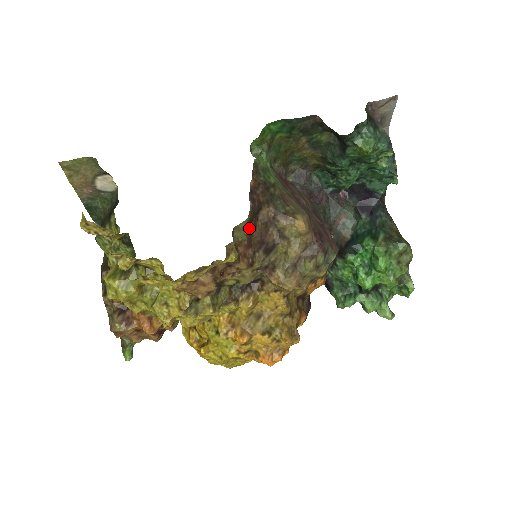
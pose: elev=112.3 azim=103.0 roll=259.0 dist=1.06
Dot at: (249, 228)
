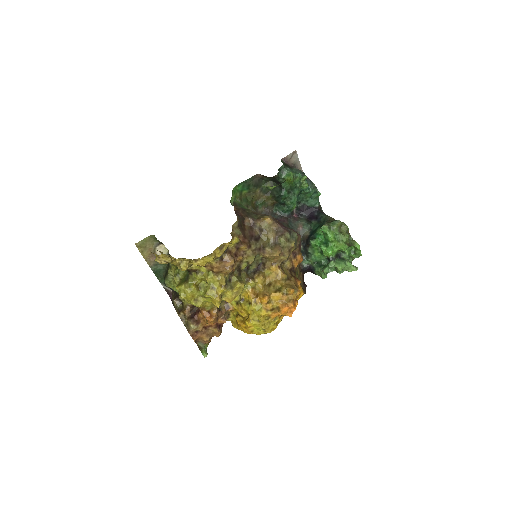
Dot at: (241, 229)
